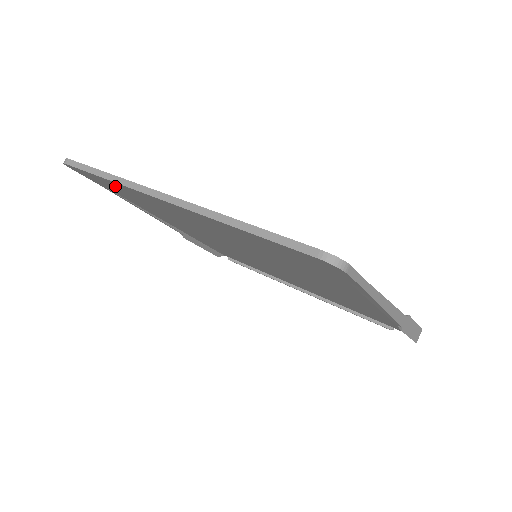
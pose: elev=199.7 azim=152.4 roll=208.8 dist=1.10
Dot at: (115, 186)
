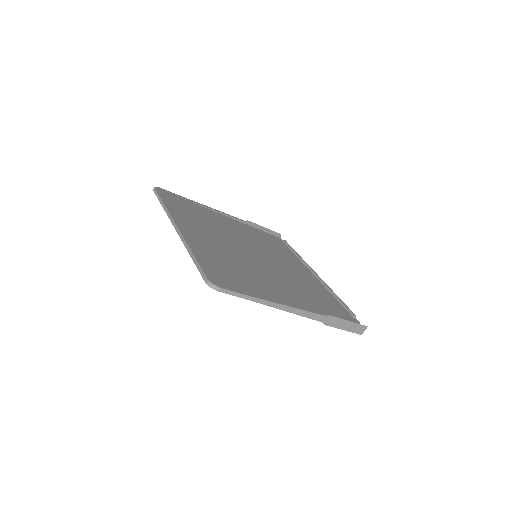
Dot at: occluded
